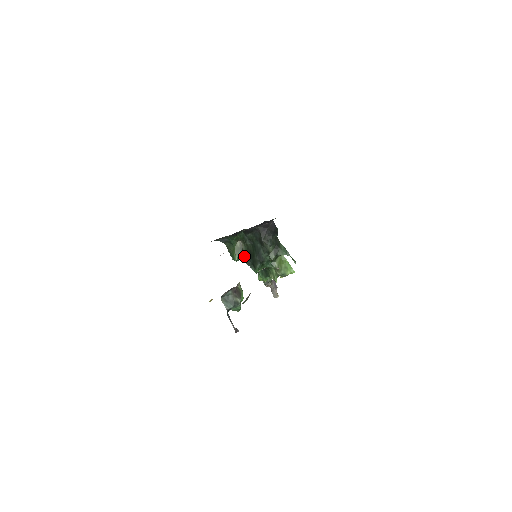
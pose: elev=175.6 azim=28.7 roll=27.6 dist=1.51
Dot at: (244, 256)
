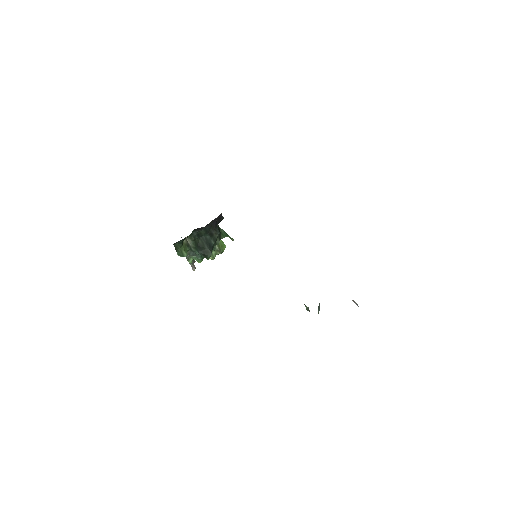
Dot at: (191, 250)
